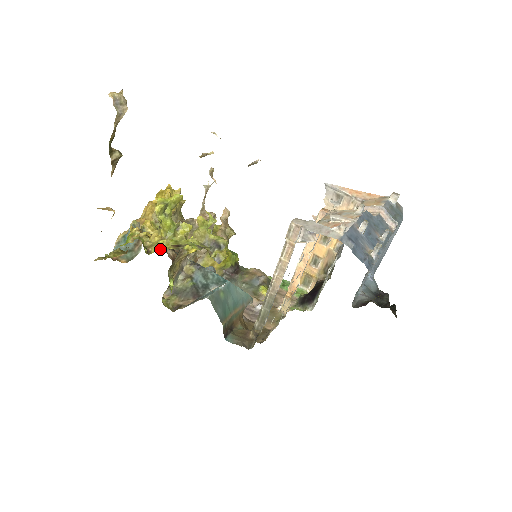
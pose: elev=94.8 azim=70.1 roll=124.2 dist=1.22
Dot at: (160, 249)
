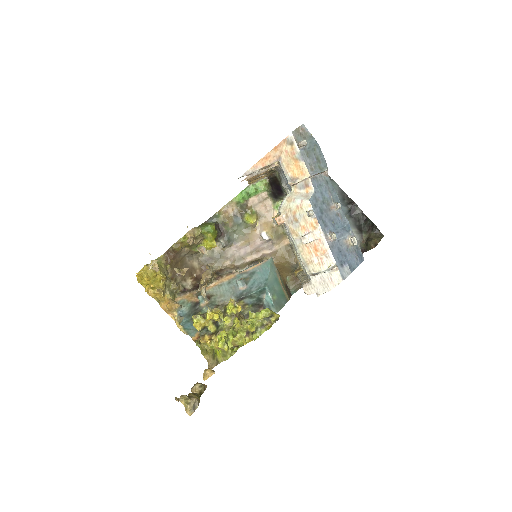
Dot at: (242, 342)
